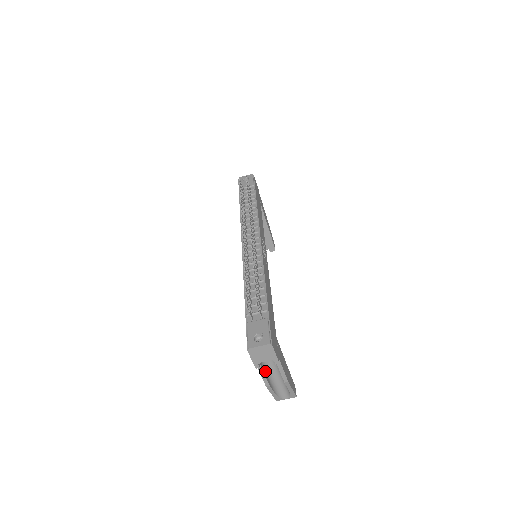
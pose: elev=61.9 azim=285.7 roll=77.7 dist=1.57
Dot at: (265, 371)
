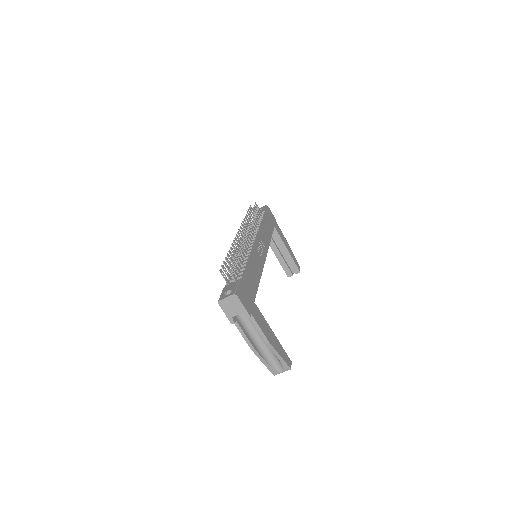
Dot at: (248, 334)
